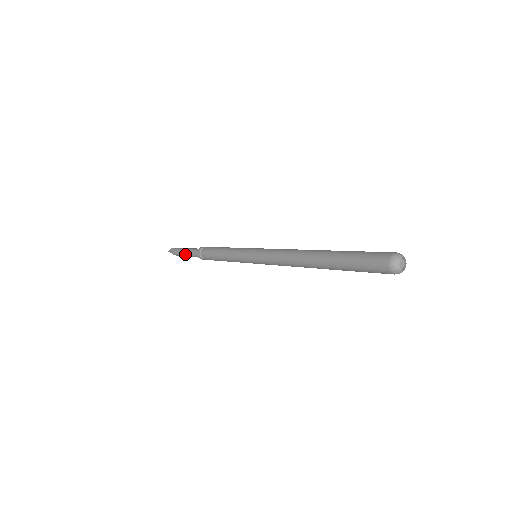
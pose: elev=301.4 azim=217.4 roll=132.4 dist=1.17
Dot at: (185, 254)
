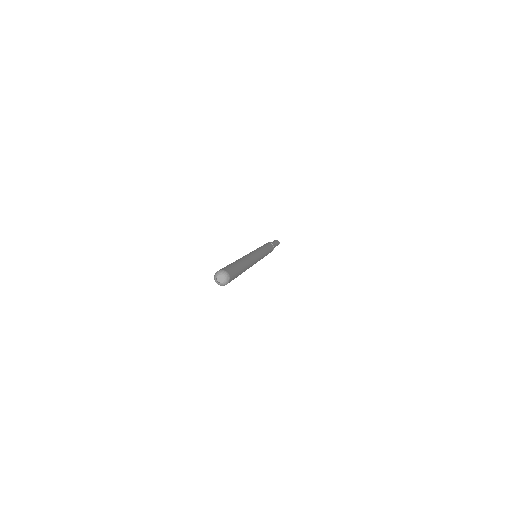
Dot at: occluded
